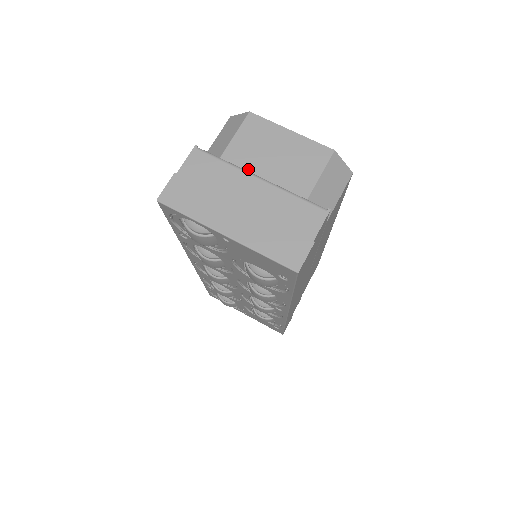
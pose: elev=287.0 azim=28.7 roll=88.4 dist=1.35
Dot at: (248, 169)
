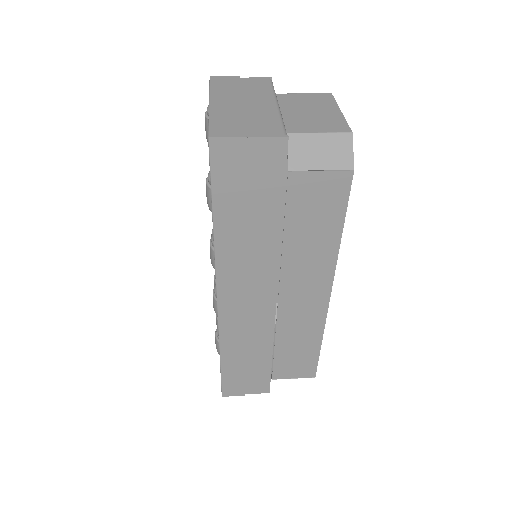
Dot at: (282, 105)
